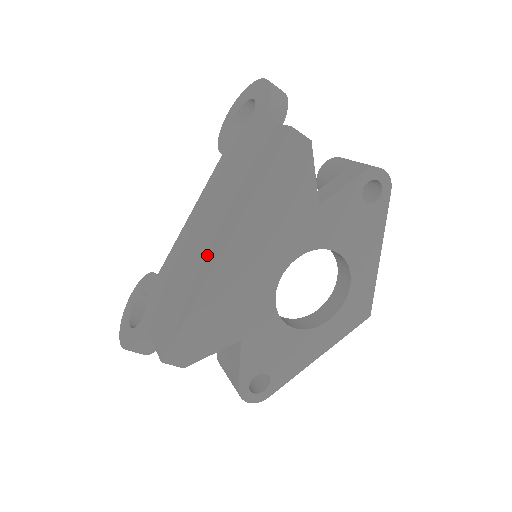
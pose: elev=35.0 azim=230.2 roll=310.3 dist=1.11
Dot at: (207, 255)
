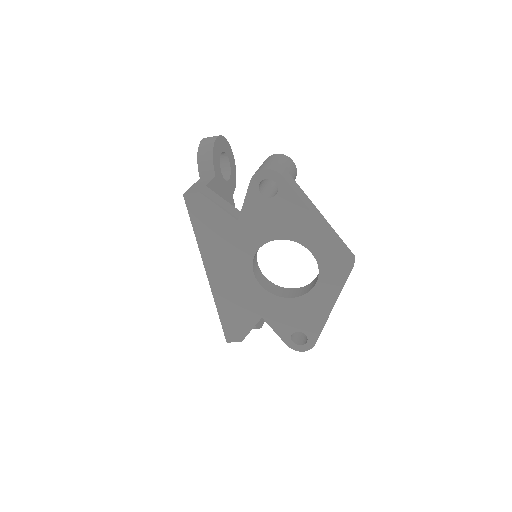
Dot at: occluded
